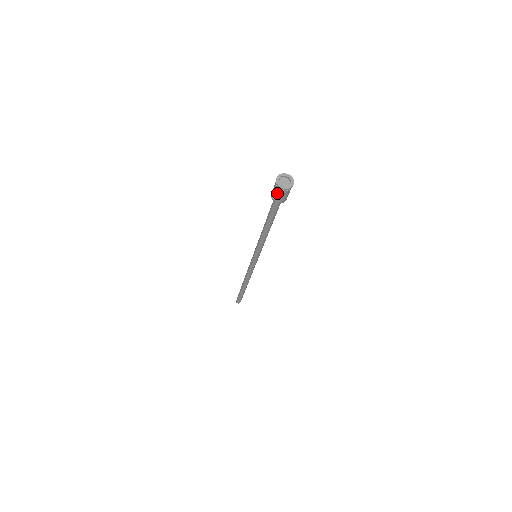
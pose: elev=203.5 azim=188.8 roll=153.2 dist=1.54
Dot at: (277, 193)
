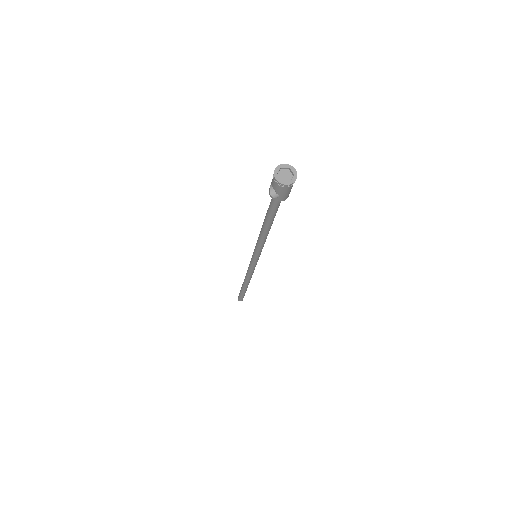
Dot at: (276, 190)
